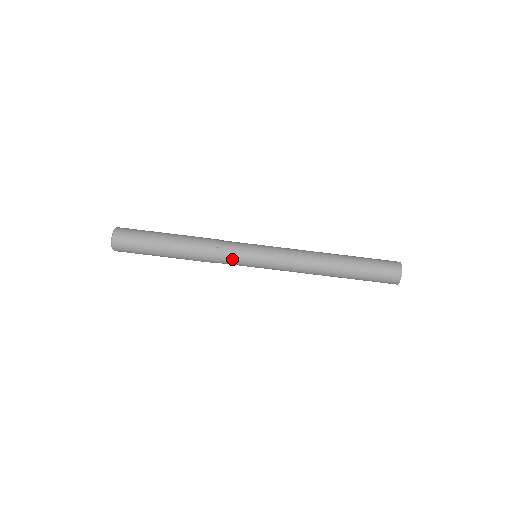
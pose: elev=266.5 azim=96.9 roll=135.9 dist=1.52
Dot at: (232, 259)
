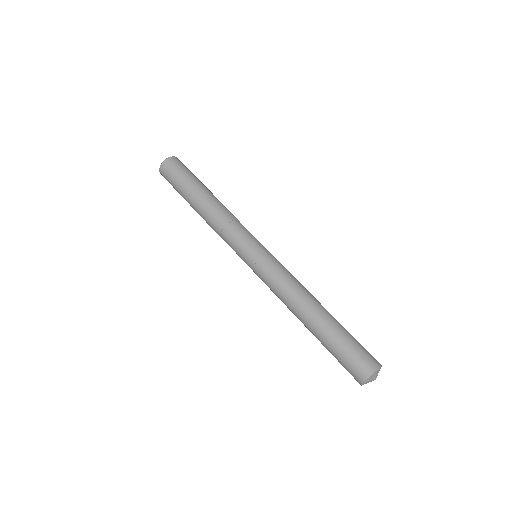
Dot at: (244, 231)
